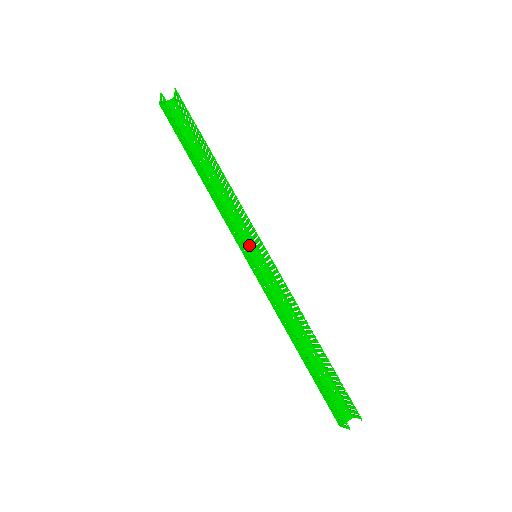
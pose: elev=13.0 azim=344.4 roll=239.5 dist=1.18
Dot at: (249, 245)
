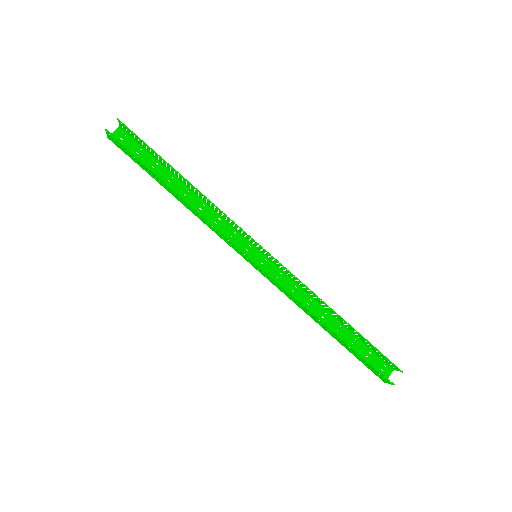
Dot at: (246, 247)
